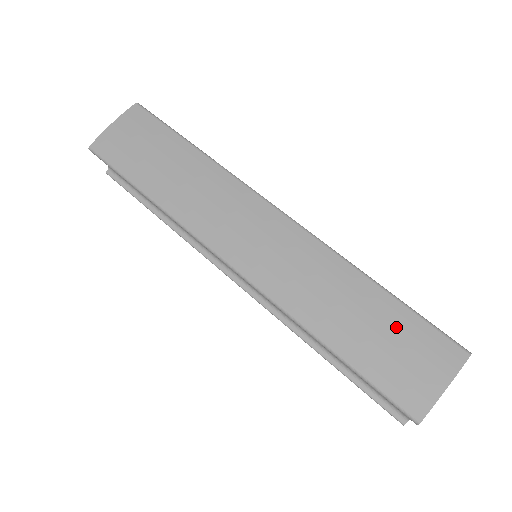
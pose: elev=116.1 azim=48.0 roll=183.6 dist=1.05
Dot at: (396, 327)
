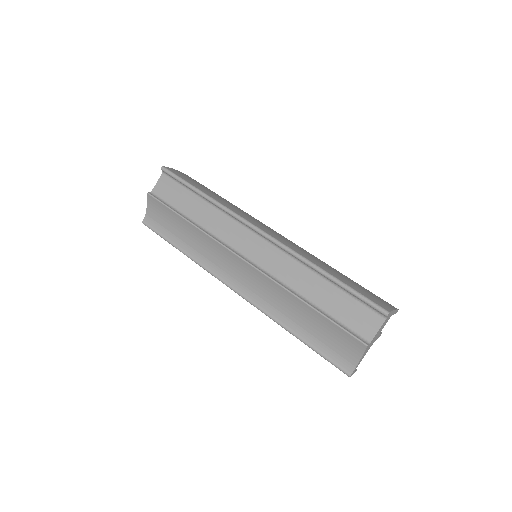
Dot at: (359, 285)
